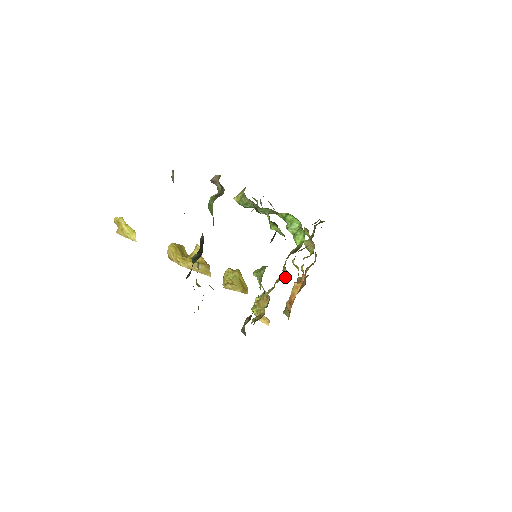
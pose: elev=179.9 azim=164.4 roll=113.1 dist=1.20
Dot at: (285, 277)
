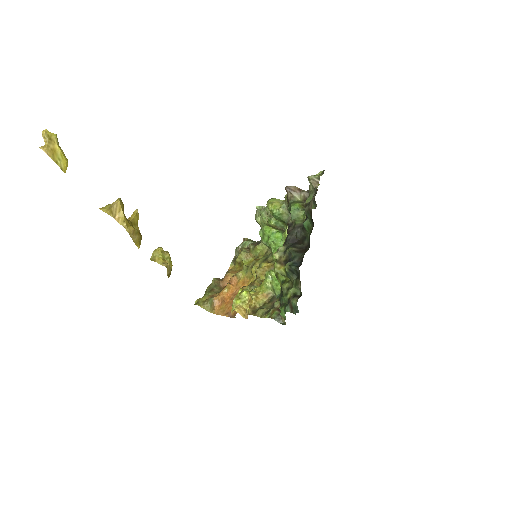
Dot at: occluded
